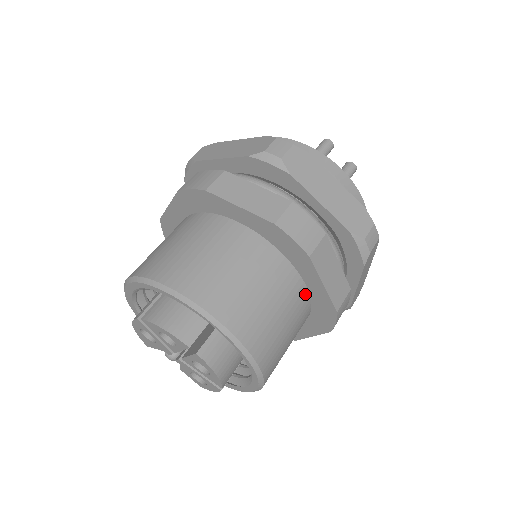
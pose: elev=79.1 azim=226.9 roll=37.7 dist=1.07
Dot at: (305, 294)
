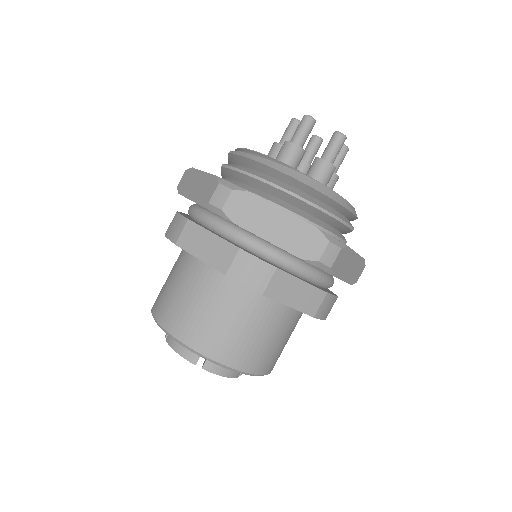
Dot at: (283, 306)
